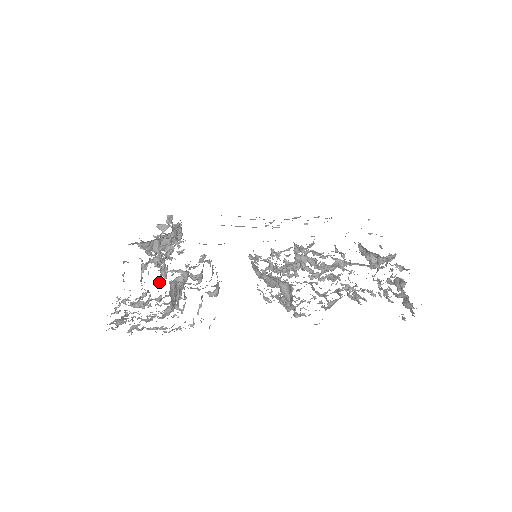
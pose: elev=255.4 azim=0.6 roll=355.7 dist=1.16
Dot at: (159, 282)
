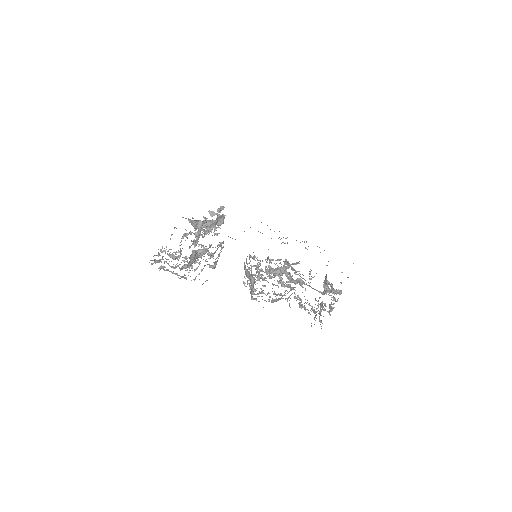
Dot at: occluded
